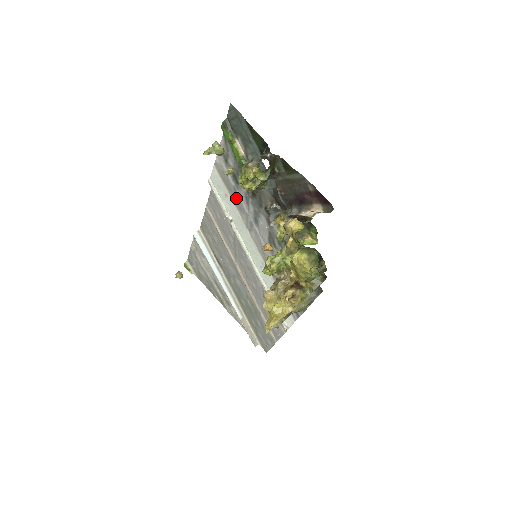
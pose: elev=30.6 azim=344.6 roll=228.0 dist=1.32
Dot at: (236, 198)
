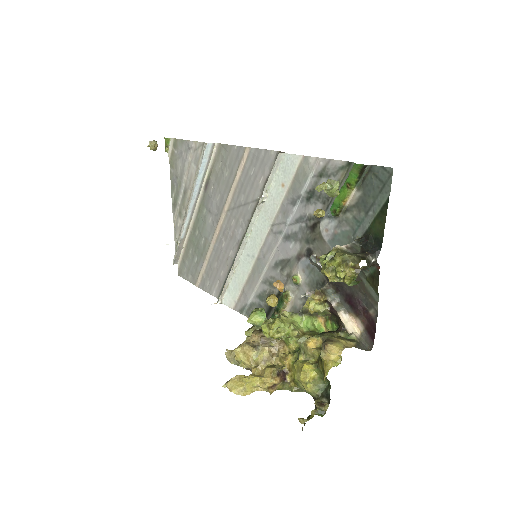
Dot at: (291, 201)
